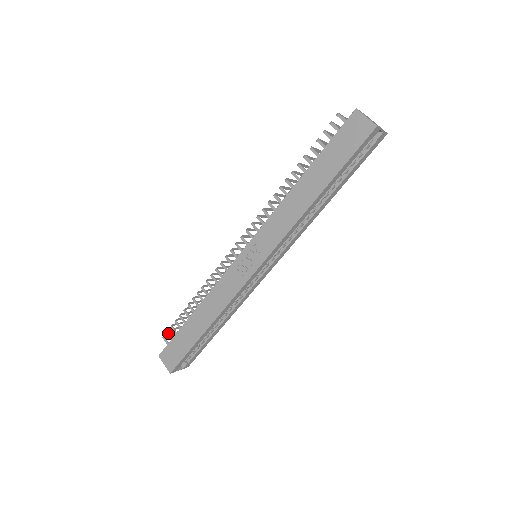
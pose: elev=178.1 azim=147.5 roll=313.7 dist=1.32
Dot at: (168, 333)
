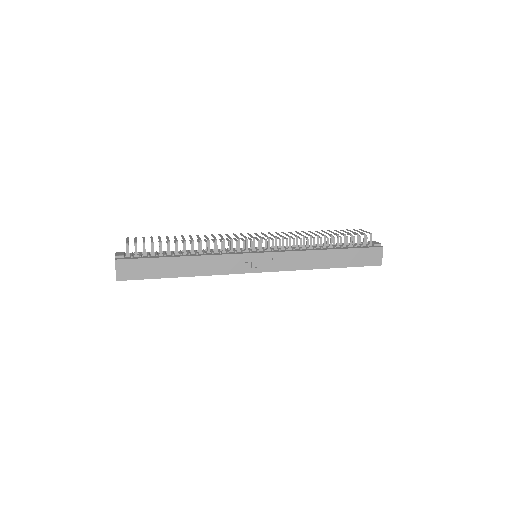
Dot at: (136, 246)
